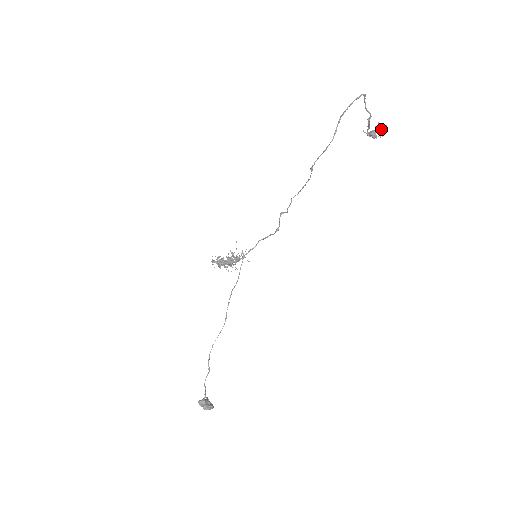
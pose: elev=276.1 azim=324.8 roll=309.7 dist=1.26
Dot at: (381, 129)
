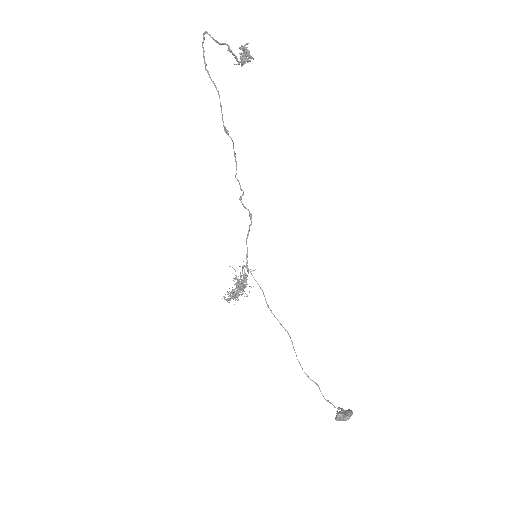
Dot at: (246, 50)
